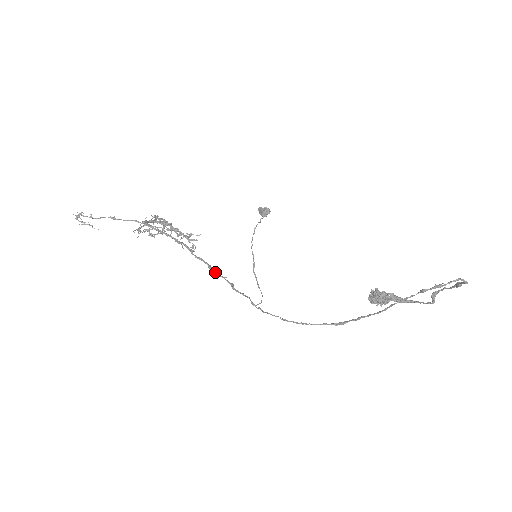
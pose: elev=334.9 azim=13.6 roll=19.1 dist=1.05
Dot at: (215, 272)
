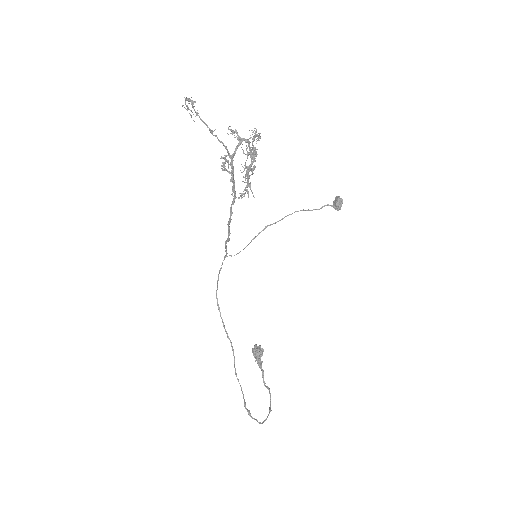
Dot at: (228, 227)
